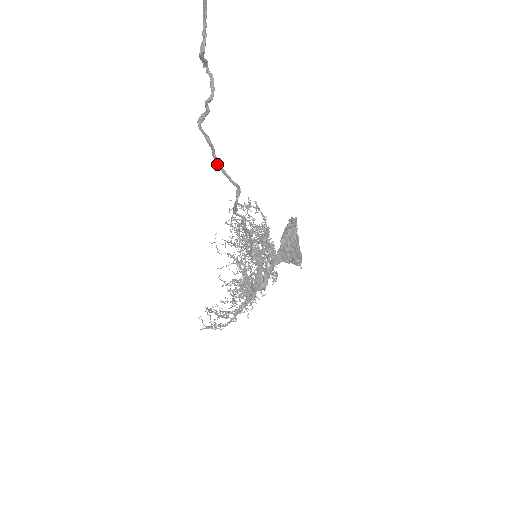
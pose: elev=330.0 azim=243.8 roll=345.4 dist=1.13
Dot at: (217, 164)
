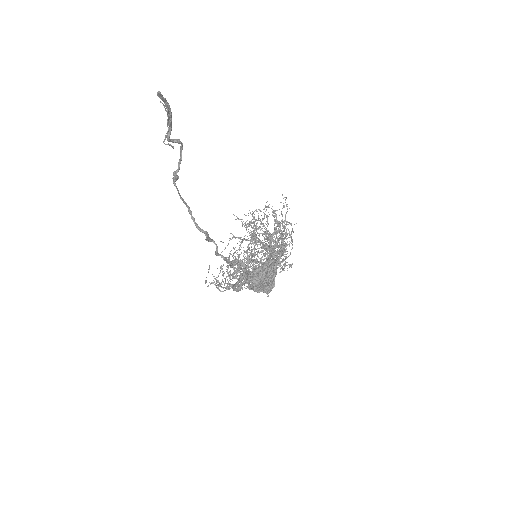
Dot at: (189, 211)
